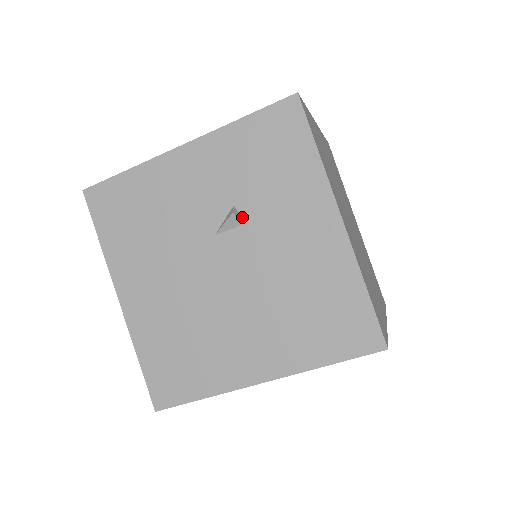
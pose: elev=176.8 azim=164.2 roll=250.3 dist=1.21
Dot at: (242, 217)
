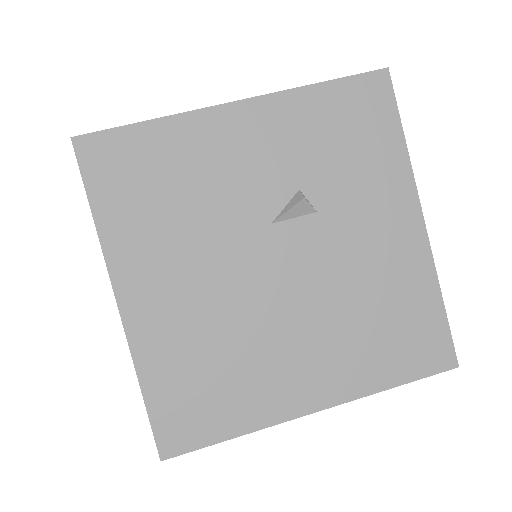
Dot at: (311, 204)
